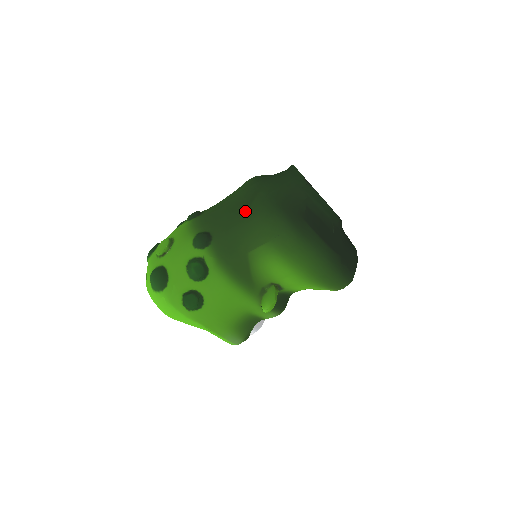
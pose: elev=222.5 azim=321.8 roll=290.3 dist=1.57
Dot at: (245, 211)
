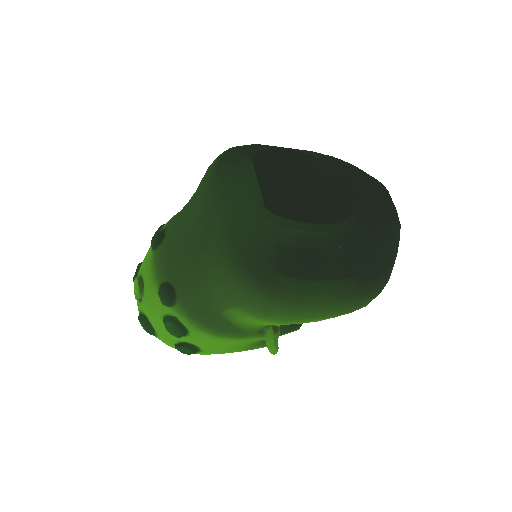
Dot at: (202, 255)
